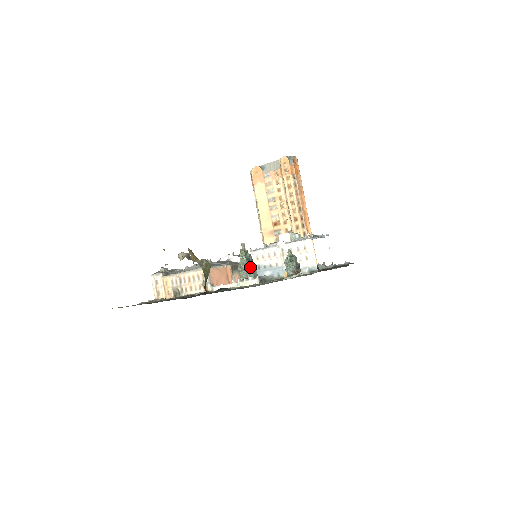
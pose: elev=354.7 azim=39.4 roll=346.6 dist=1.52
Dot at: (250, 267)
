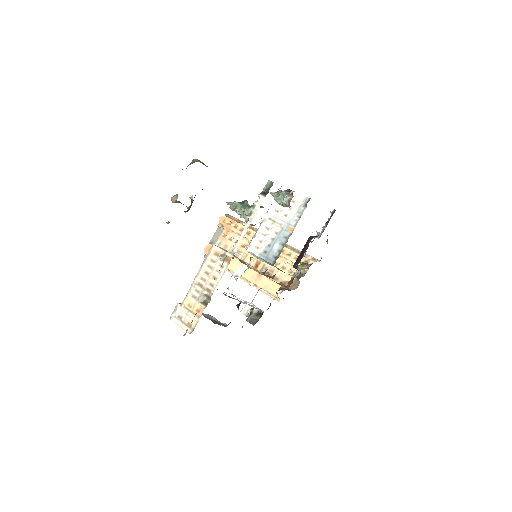
Dot at: (248, 205)
